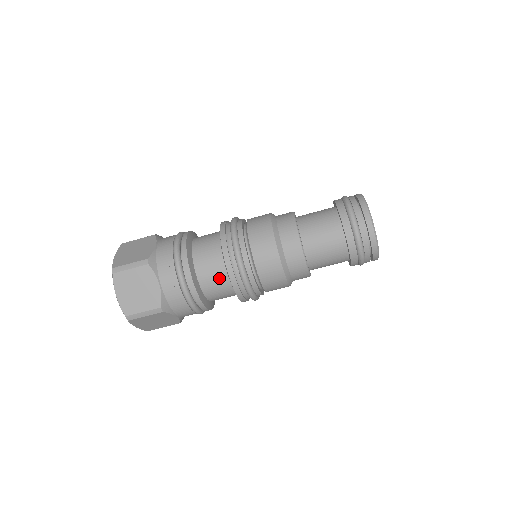
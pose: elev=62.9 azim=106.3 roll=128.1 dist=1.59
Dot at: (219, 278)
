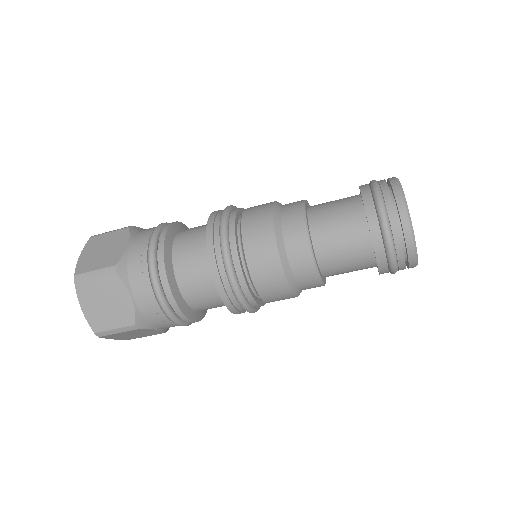
Dot at: occluded
